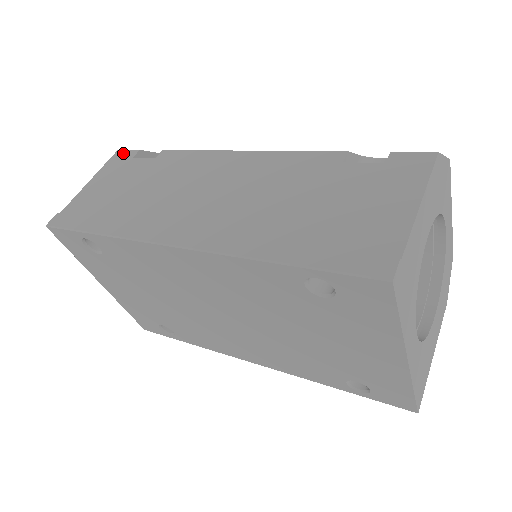
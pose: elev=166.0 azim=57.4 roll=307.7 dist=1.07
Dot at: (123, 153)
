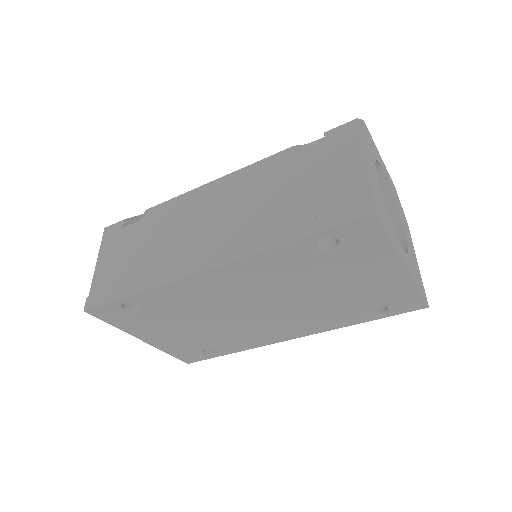
Dot at: (111, 228)
